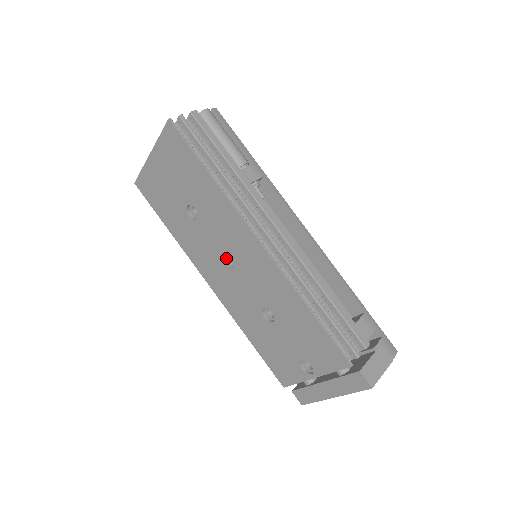
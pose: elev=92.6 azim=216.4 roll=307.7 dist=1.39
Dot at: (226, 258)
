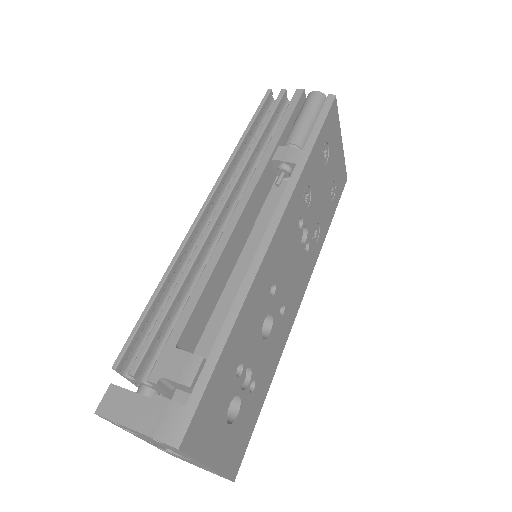
Dot at: occluded
